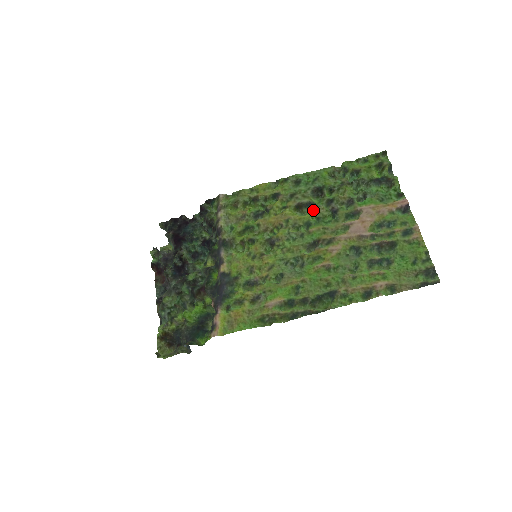
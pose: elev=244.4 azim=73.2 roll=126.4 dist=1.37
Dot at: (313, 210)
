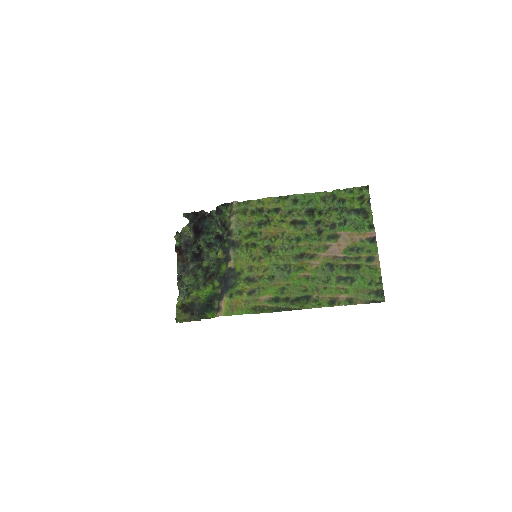
Dot at: (304, 228)
